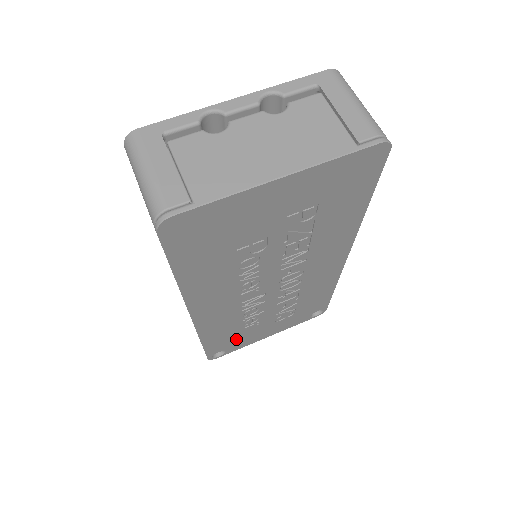
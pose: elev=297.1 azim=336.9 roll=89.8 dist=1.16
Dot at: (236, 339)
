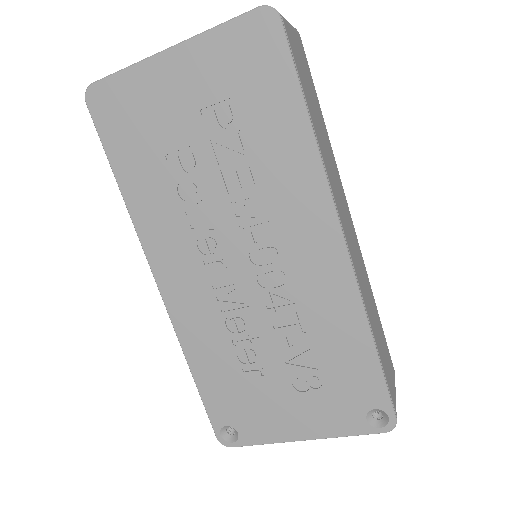
Dot at: (243, 402)
